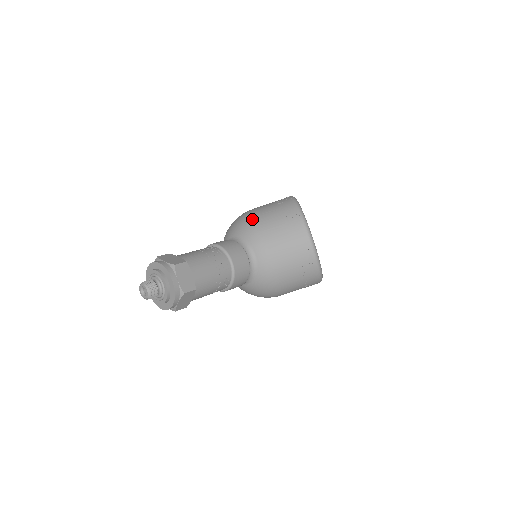
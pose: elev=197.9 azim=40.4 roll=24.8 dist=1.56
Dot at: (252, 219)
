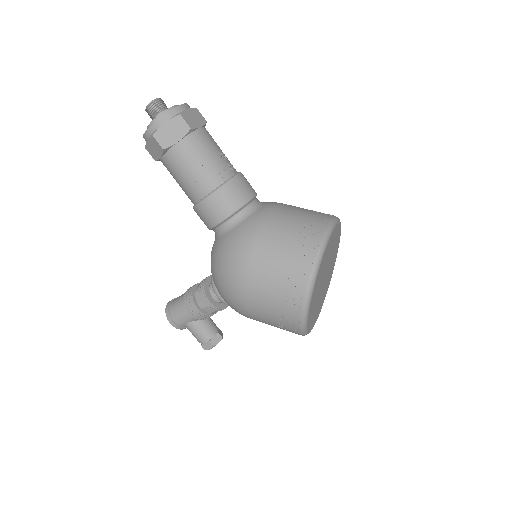
Dot at: occluded
